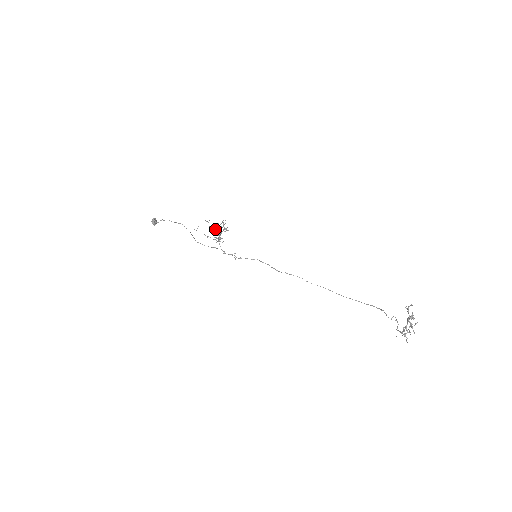
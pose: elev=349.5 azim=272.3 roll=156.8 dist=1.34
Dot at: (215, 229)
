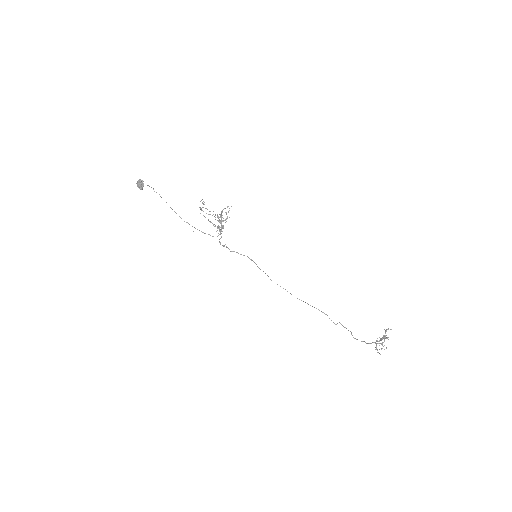
Dot at: (202, 210)
